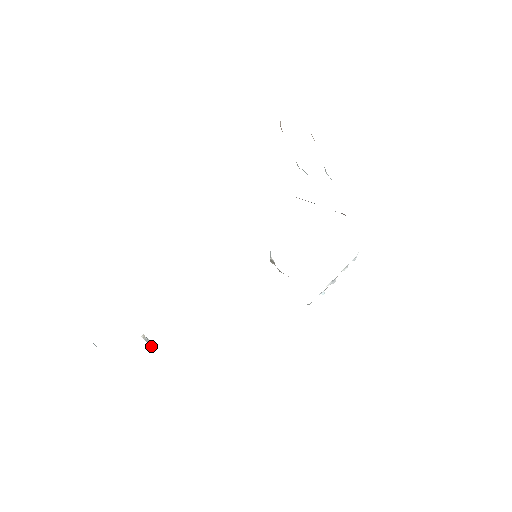
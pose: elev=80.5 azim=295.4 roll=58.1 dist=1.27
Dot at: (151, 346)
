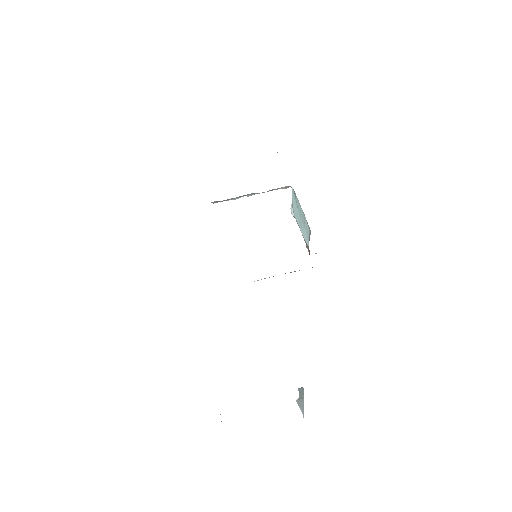
Dot at: occluded
